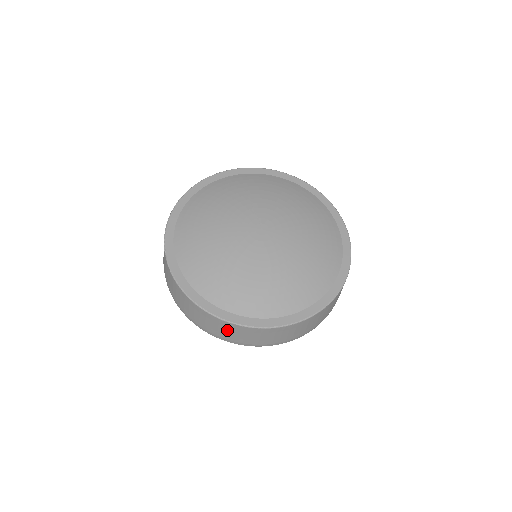
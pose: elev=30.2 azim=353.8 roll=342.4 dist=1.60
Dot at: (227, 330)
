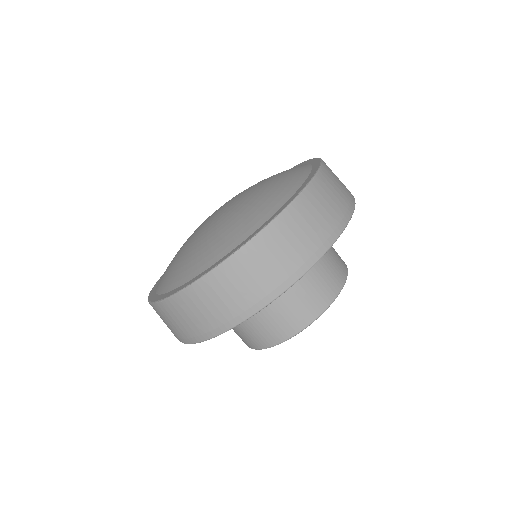
Dot at: (188, 313)
